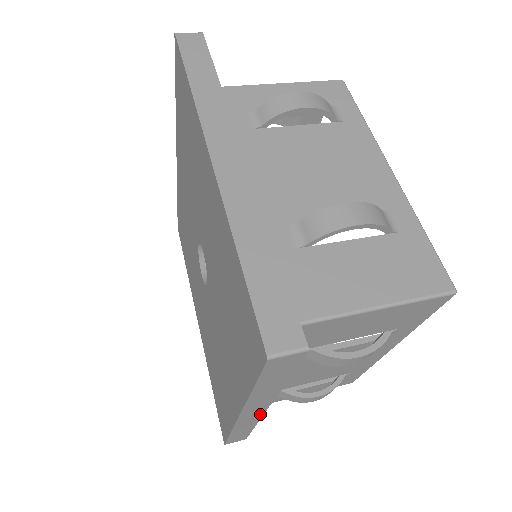
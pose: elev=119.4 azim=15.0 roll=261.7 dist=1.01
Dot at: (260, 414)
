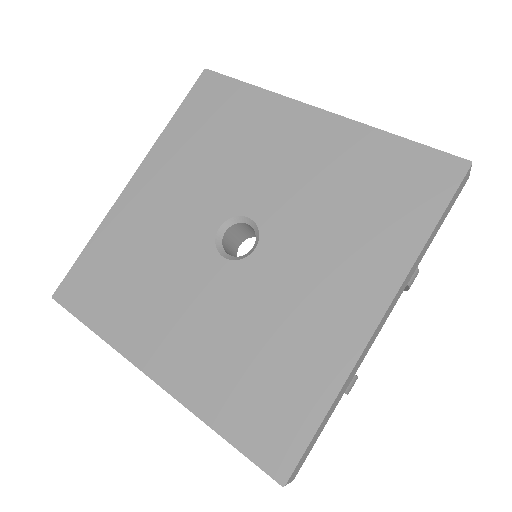
Dot at: occluded
